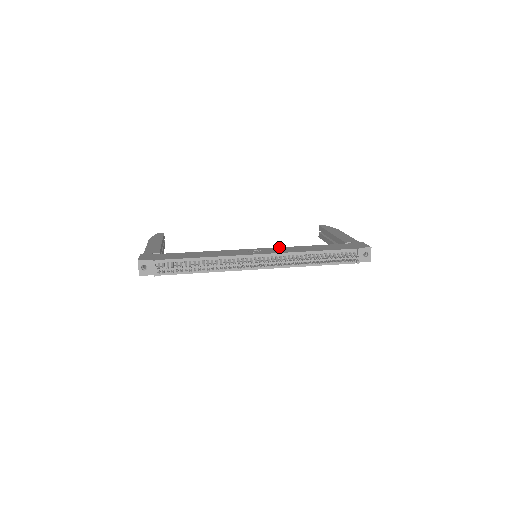
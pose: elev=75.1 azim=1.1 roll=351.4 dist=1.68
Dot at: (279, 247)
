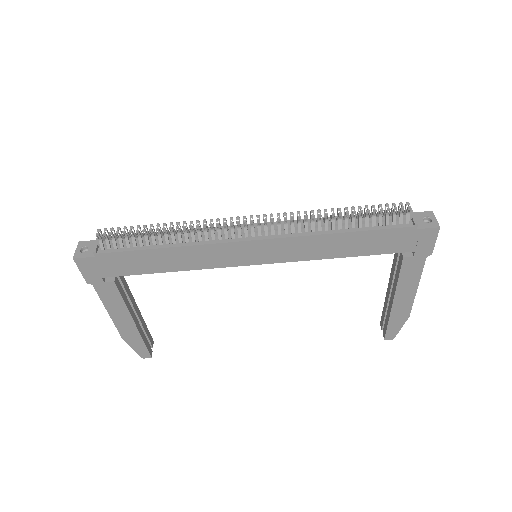
Dot at: occluded
